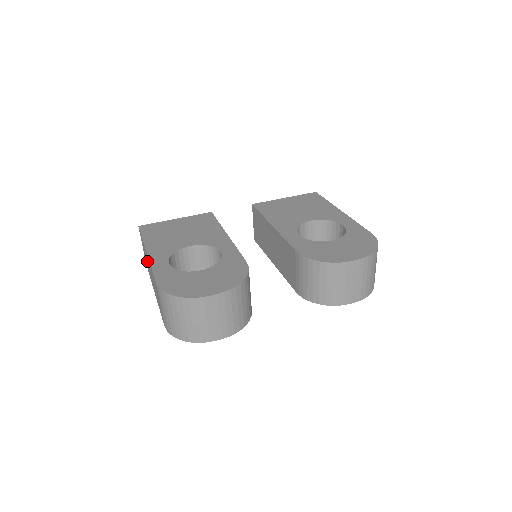
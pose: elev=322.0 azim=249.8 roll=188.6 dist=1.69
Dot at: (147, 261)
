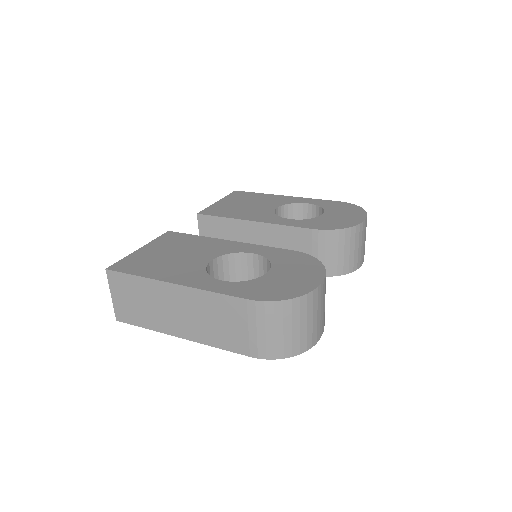
Dot at: (157, 302)
